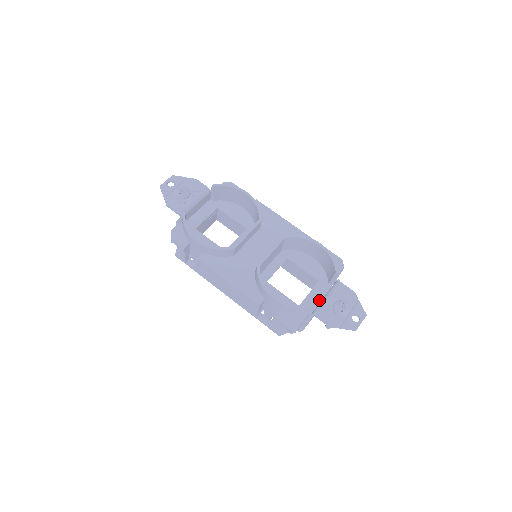
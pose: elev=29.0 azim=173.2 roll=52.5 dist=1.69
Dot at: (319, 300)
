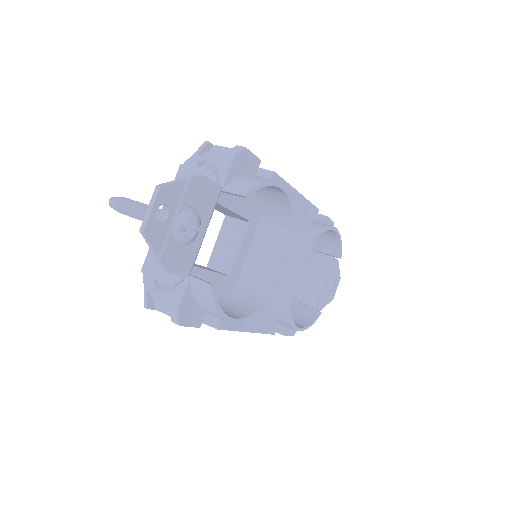
Dot at: (304, 276)
